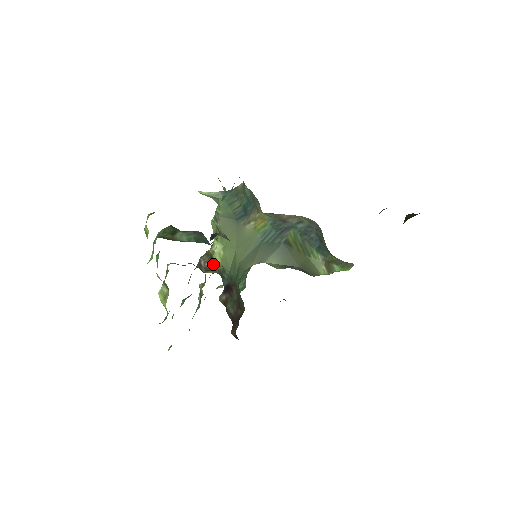
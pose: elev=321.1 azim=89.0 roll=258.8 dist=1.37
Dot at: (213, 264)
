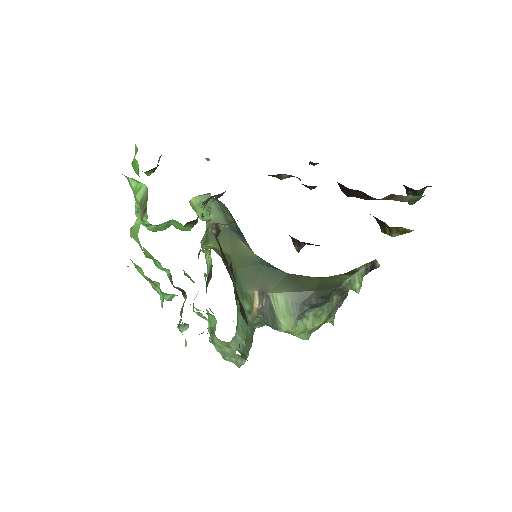
Dot at: occluded
